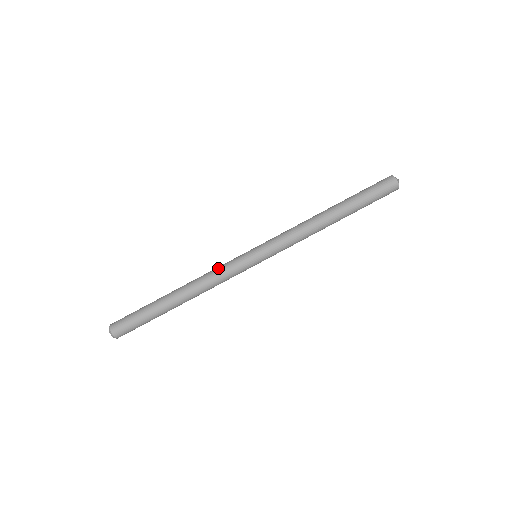
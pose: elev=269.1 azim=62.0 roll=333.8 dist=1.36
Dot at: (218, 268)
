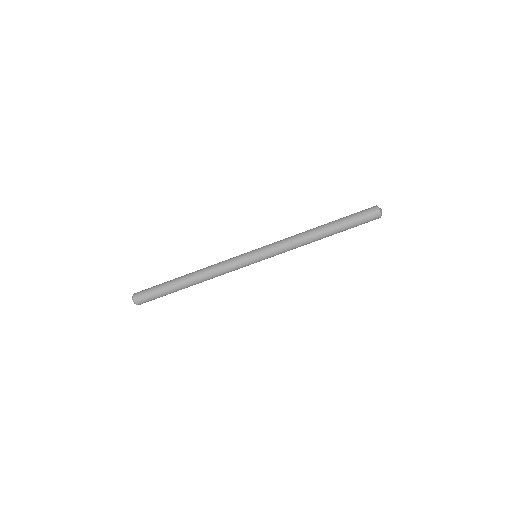
Dot at: occluded
